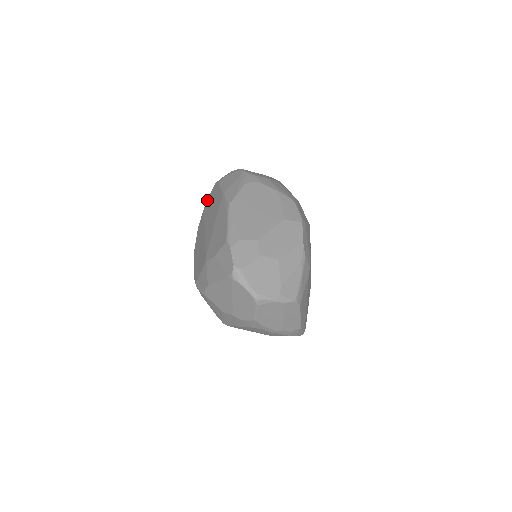
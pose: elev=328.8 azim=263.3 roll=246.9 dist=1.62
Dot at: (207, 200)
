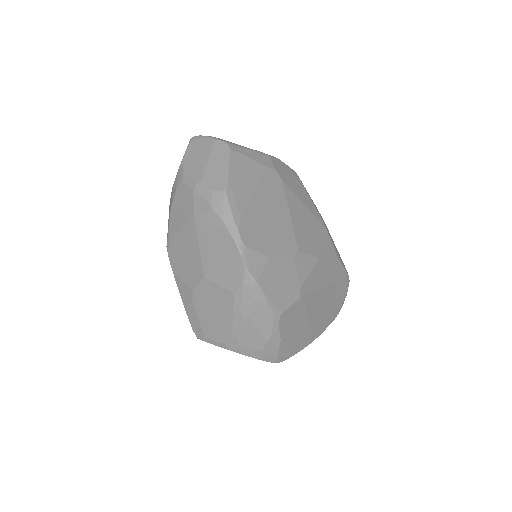
Dot at: occluded
